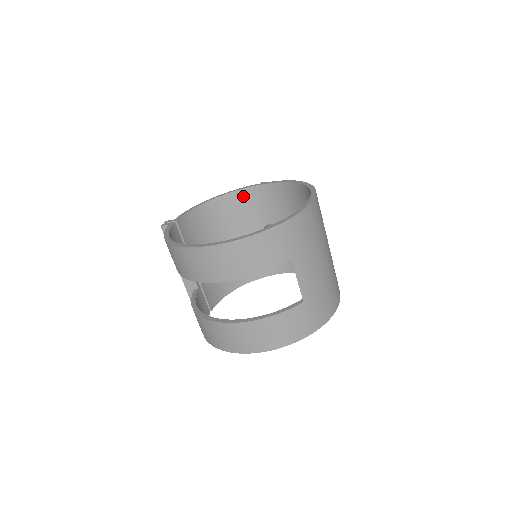
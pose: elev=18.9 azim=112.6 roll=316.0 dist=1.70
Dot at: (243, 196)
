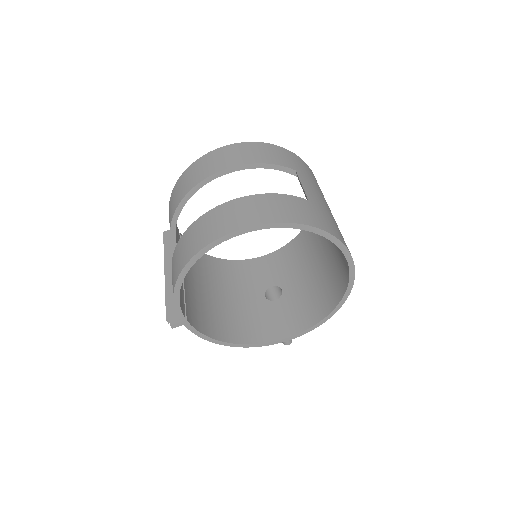
Dot at: (247, 265)
